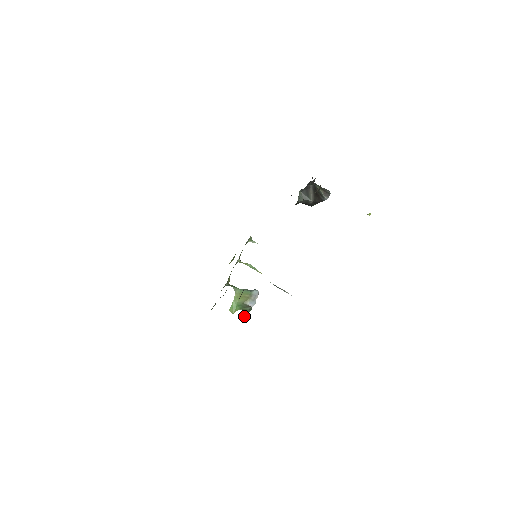
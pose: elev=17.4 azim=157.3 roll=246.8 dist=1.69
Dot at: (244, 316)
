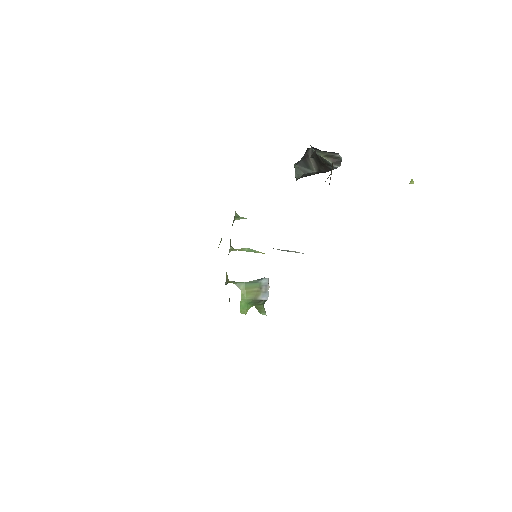
Dot at: (259, 312)
